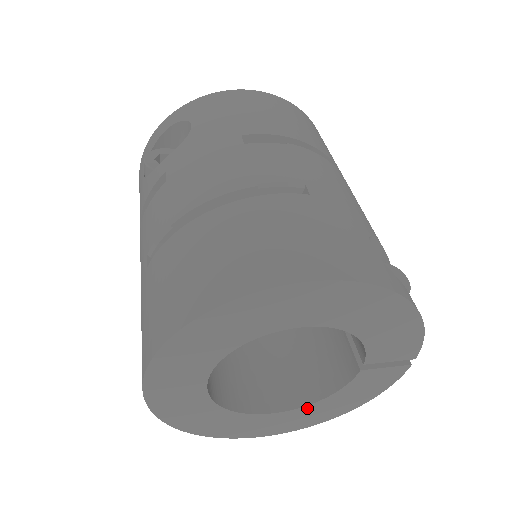
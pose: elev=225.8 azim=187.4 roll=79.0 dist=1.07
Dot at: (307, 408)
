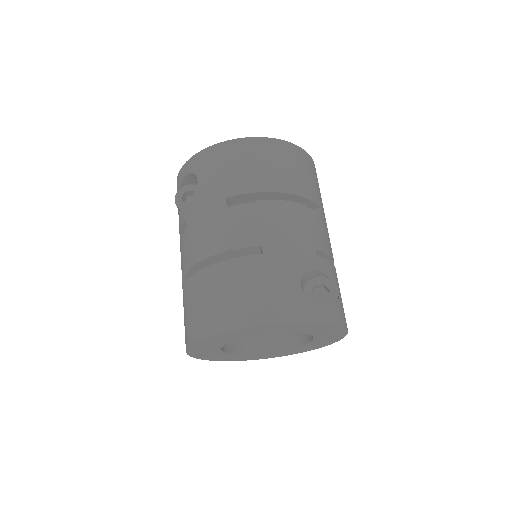
Dot at: (292, 349)
